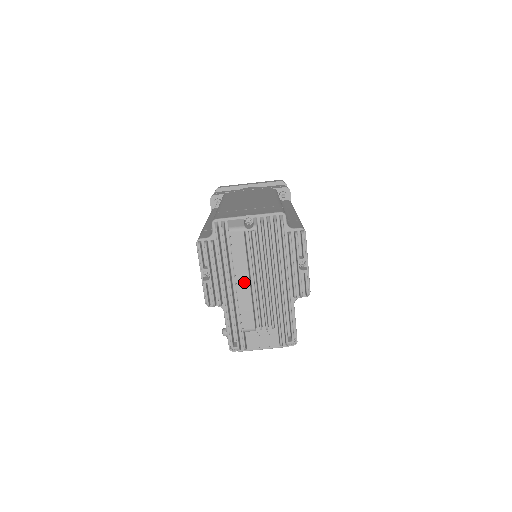
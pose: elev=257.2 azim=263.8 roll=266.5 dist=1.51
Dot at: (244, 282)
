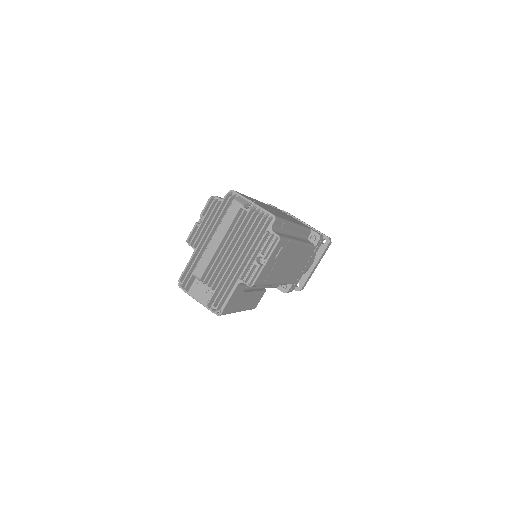
Dot at: (217, 241)
